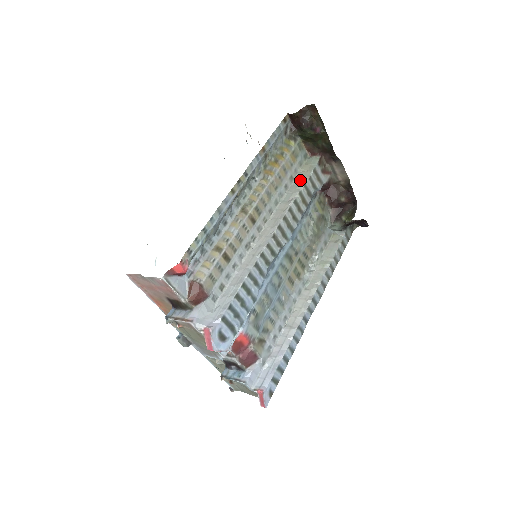
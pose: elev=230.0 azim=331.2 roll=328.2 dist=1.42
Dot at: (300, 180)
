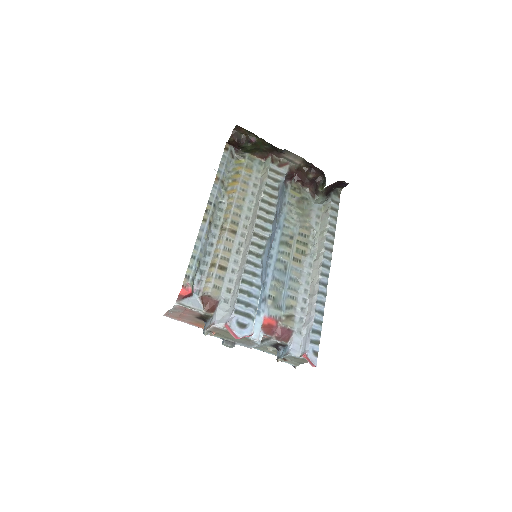
Dot at: (262, 183)
